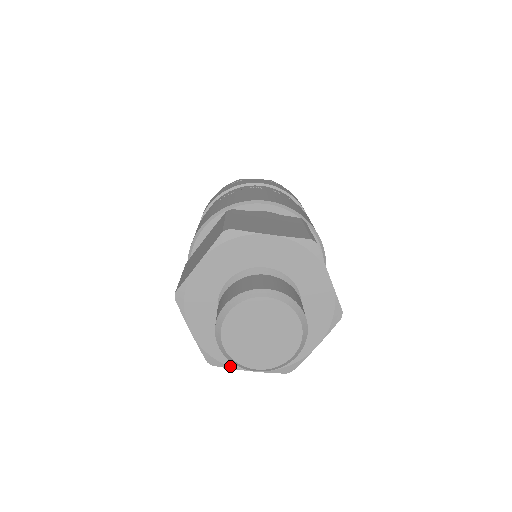
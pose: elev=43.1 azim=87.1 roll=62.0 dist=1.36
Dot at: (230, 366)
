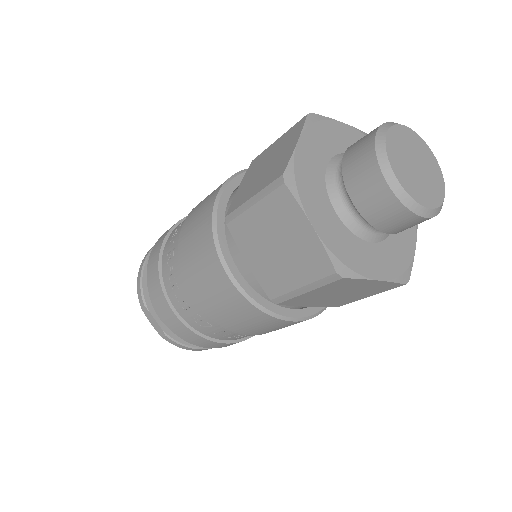
Dot at: (301, 201)
